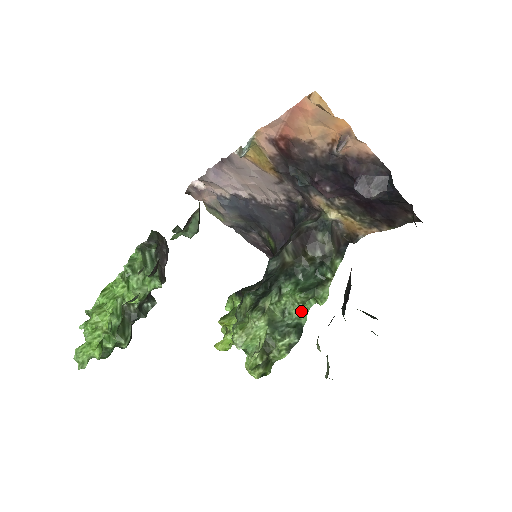
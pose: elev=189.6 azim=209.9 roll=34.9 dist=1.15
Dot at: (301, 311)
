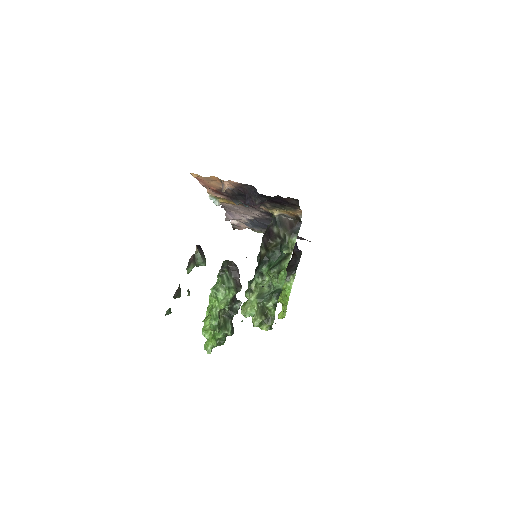
Dot at: (280, 281)
